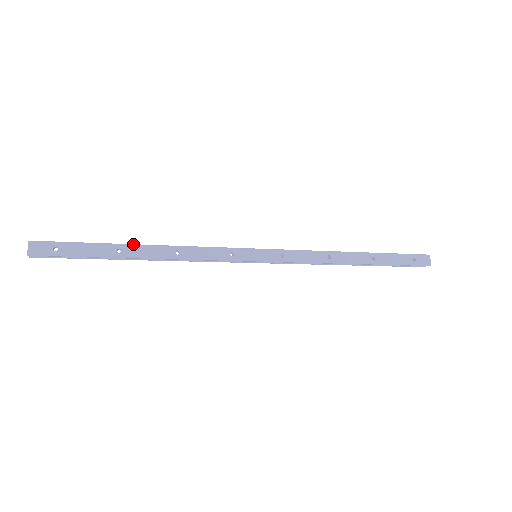
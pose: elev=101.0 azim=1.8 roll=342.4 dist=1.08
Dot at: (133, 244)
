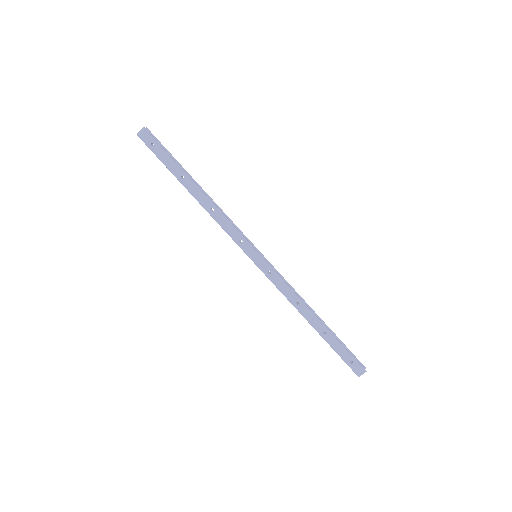
Dot at: (193, 181)
